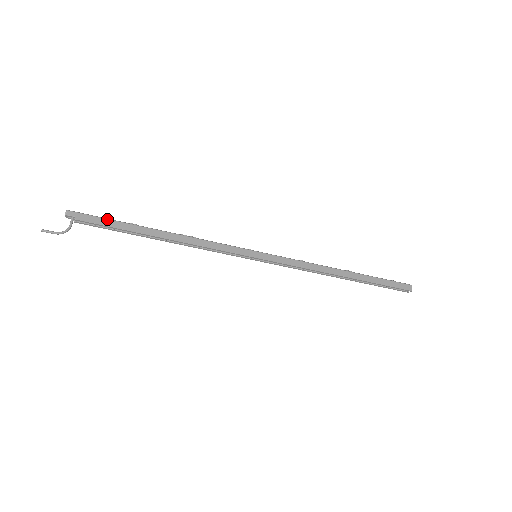
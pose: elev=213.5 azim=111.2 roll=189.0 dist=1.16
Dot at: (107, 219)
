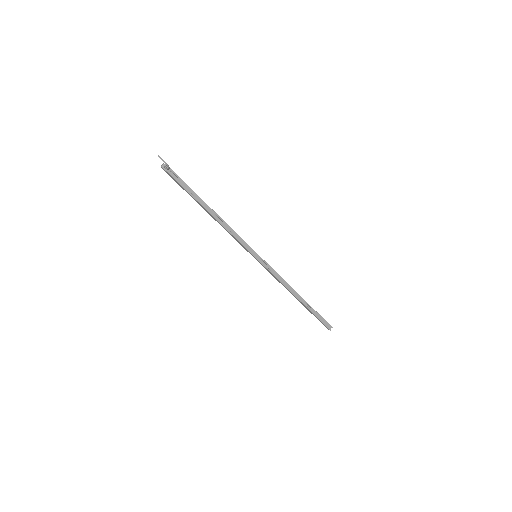
Dot at: (183, 183)
